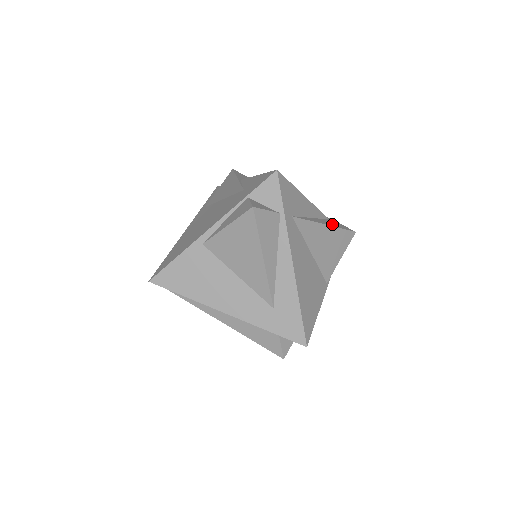
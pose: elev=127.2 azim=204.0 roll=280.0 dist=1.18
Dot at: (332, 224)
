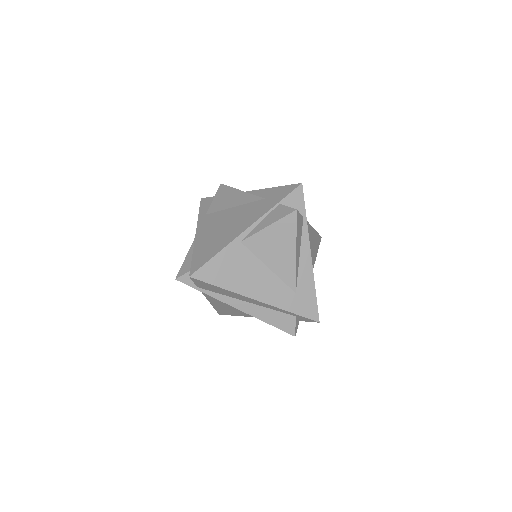
Dot at: occluded
